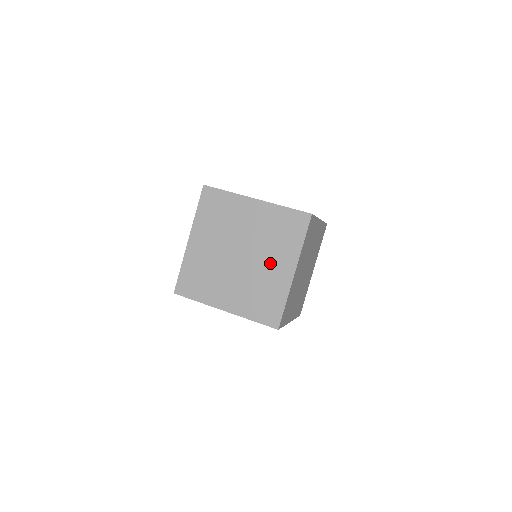
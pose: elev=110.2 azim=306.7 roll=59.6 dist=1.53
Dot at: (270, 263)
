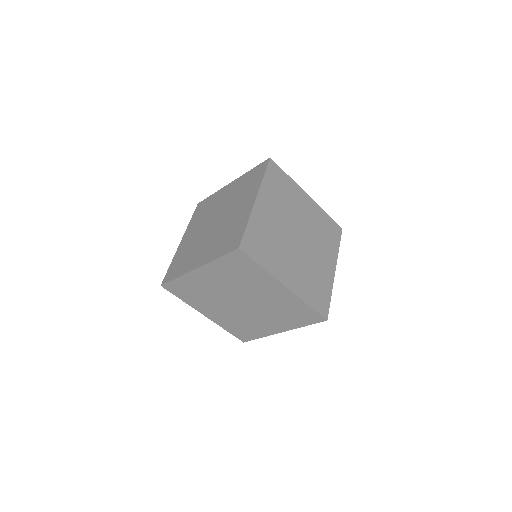
Dot at: (265, 319)
